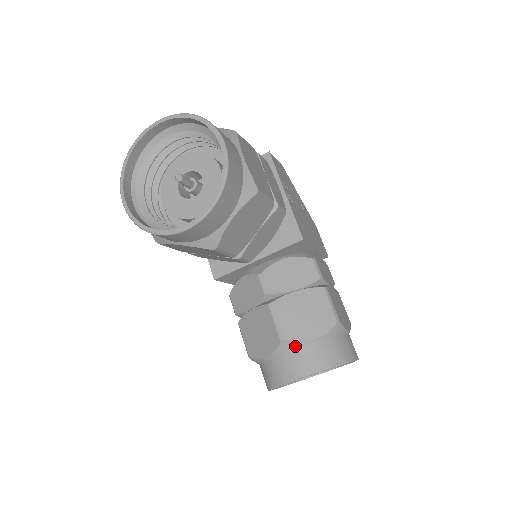
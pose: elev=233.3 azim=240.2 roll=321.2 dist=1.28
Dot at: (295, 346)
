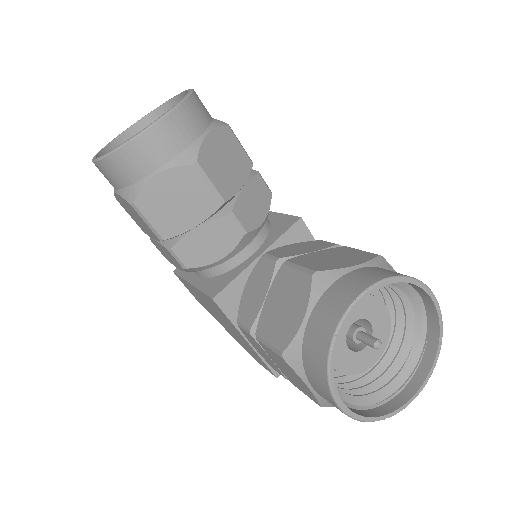
Dot at: (334, 277)
